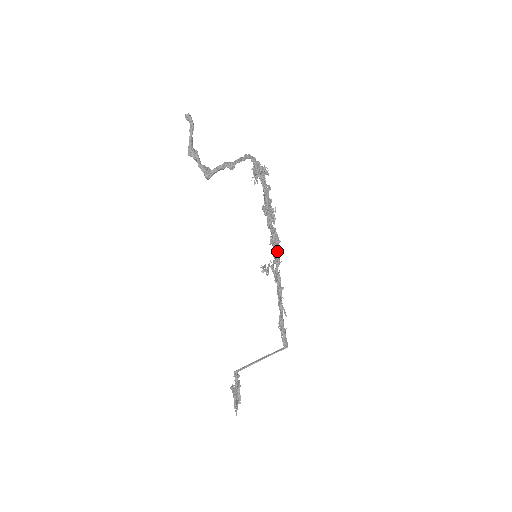
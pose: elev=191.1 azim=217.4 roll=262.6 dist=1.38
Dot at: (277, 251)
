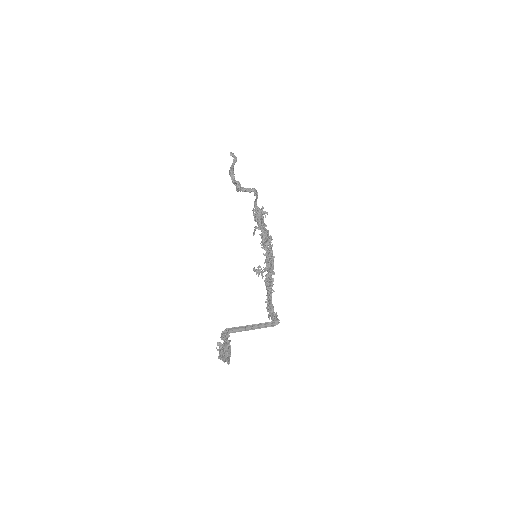
Dot at: (272, 260)
